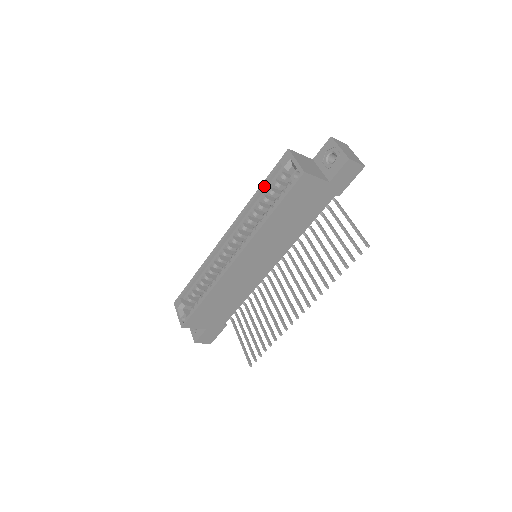
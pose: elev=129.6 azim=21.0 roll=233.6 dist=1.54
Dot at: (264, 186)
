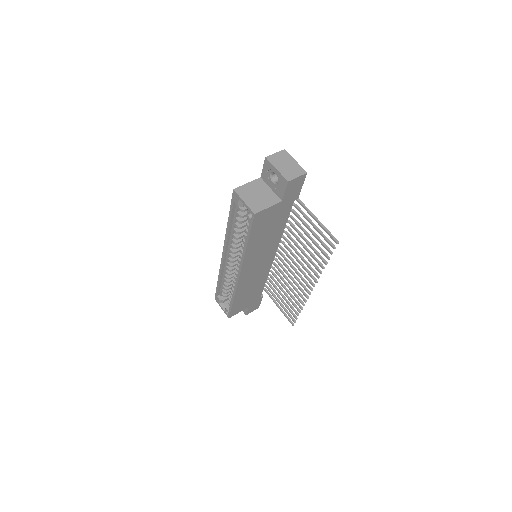
Dot at: (231, 218)
